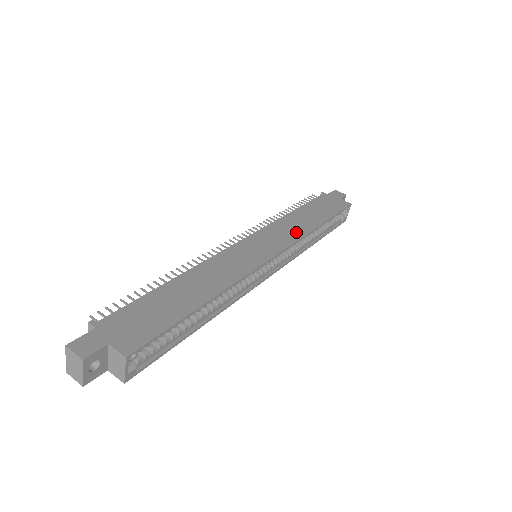
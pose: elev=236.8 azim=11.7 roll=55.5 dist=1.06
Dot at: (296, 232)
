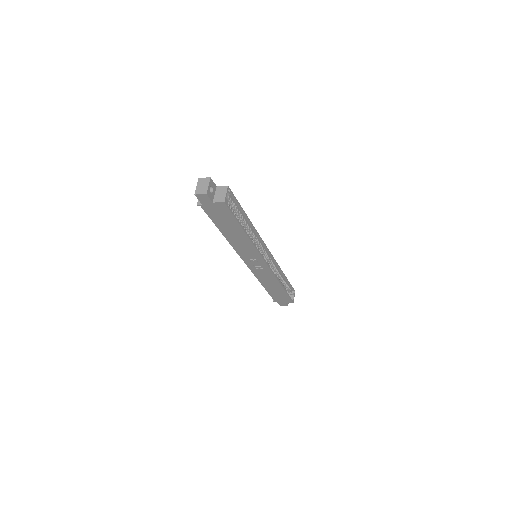
Dot at: occluded
